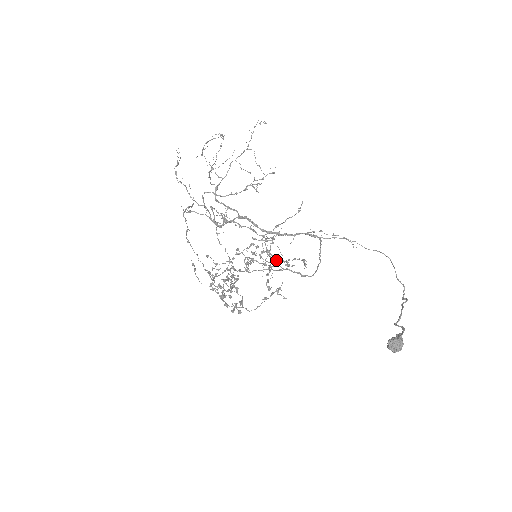
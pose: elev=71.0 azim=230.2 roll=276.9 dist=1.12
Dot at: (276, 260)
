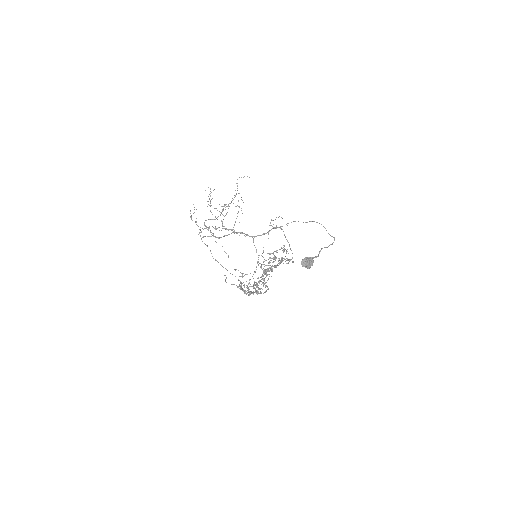
Dot at: occluded
